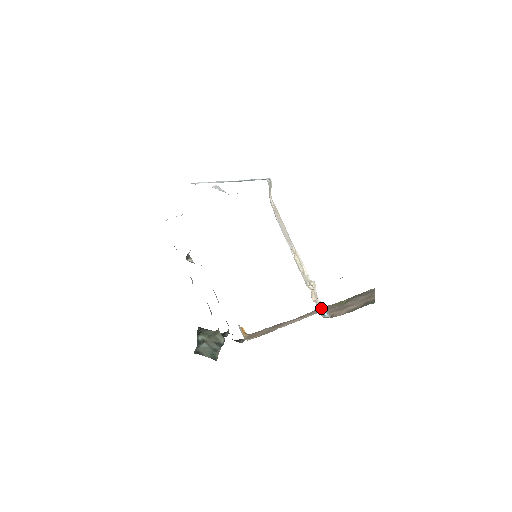
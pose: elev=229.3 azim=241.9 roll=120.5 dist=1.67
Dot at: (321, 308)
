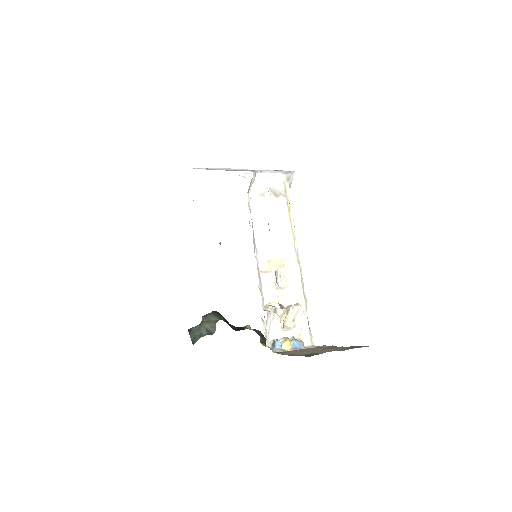
Dot at: (285, 338)
